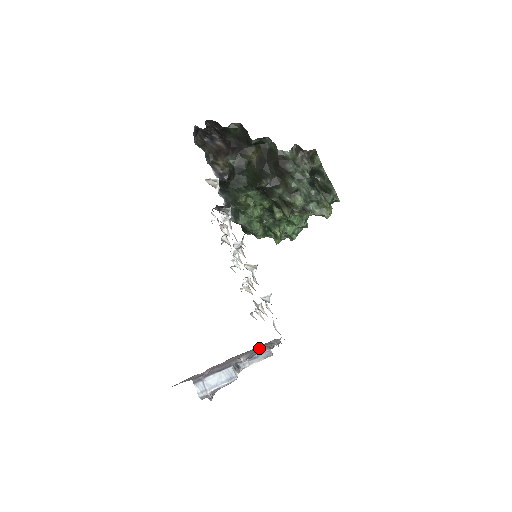
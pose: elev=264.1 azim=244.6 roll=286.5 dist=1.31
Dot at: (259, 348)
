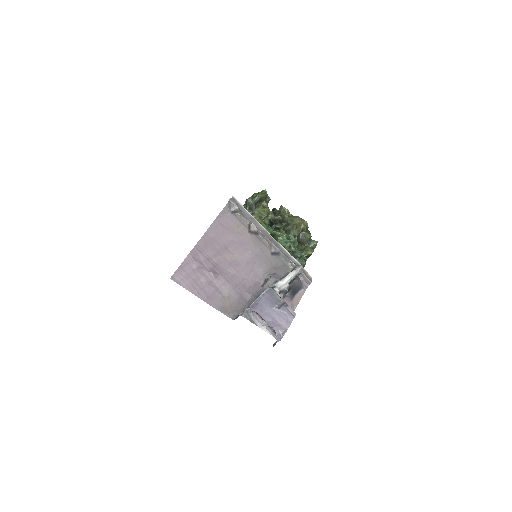
Dot at: (282, 268)
